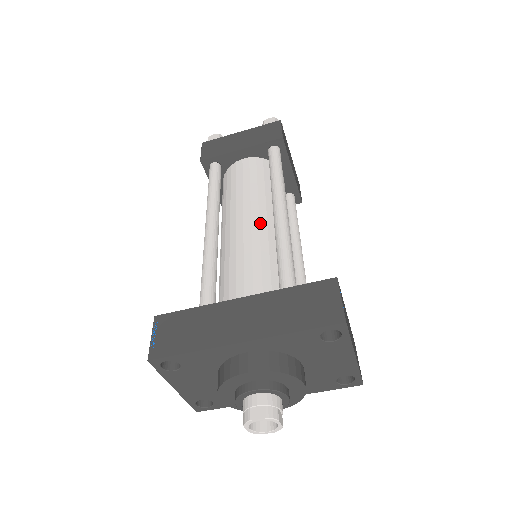
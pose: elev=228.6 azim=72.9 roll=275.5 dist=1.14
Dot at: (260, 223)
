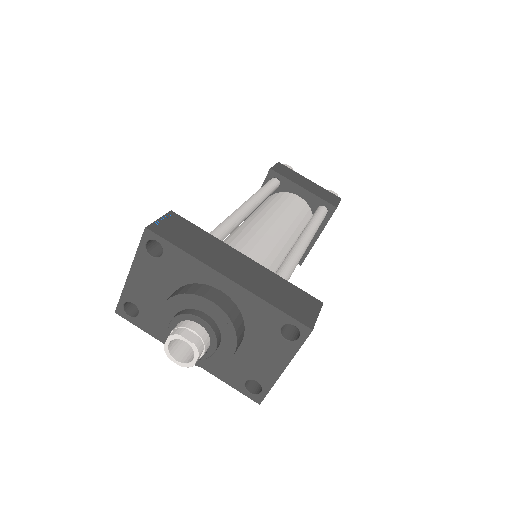
Dot at: (284, 236)
